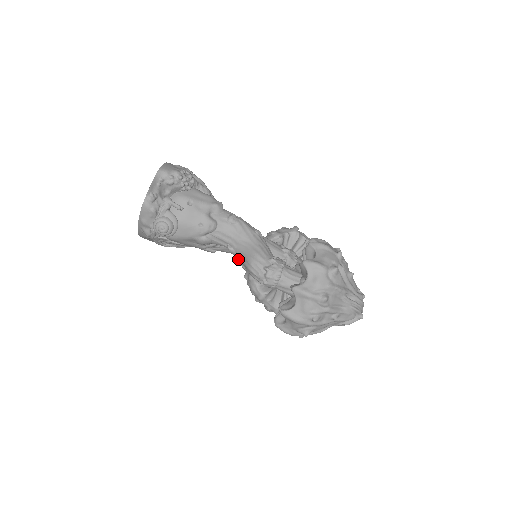
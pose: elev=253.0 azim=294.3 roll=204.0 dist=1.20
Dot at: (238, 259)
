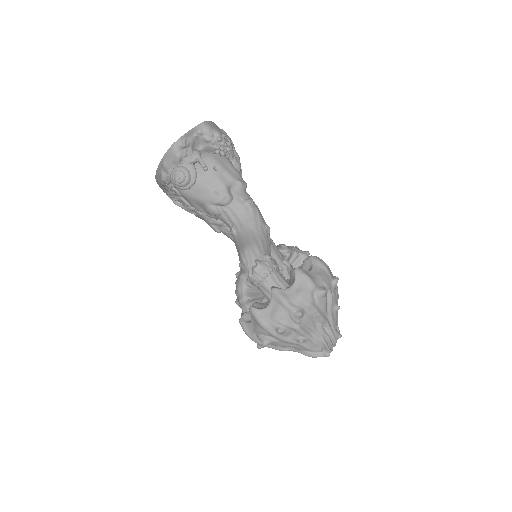
Dot at: (236, 243)
